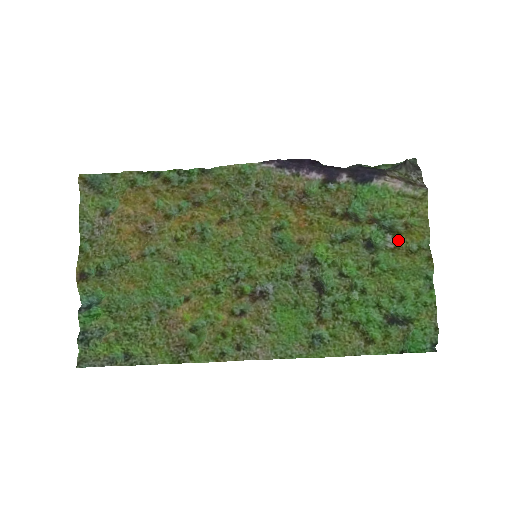
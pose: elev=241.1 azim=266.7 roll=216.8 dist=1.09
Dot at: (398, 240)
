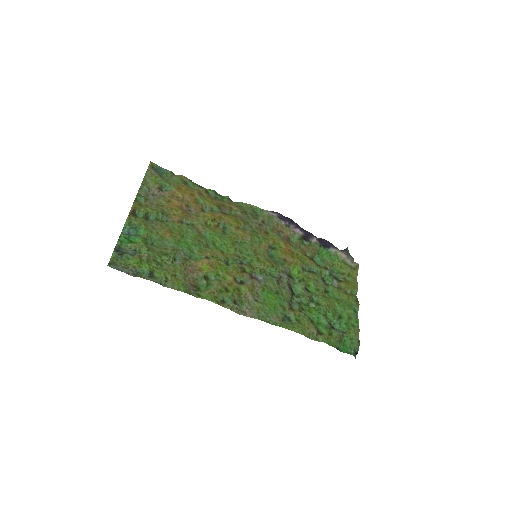
Dot at: (340, 284)
